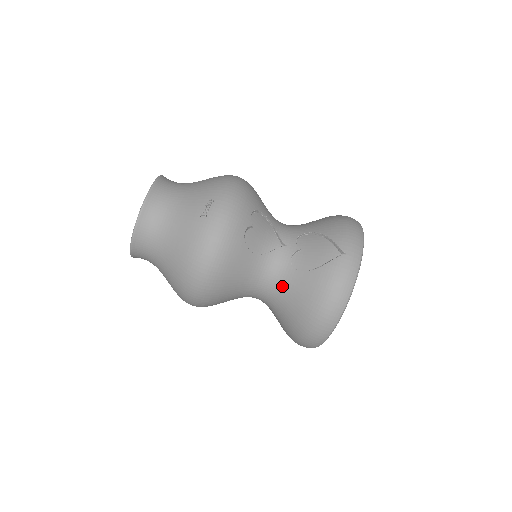
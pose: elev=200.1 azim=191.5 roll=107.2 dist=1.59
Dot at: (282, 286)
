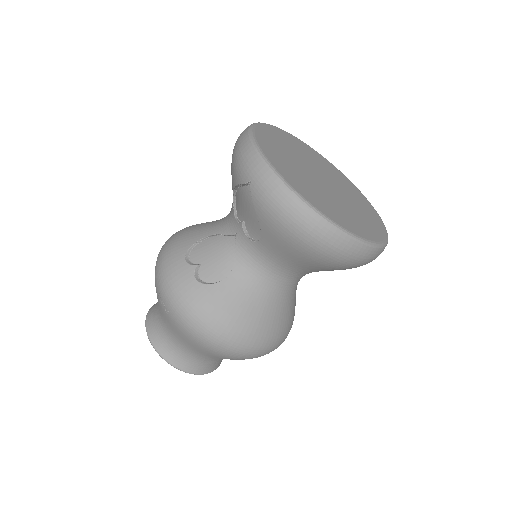
Dot at: (276, 261)
